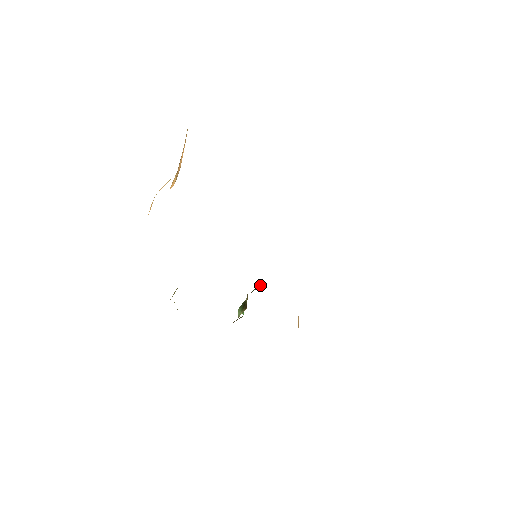
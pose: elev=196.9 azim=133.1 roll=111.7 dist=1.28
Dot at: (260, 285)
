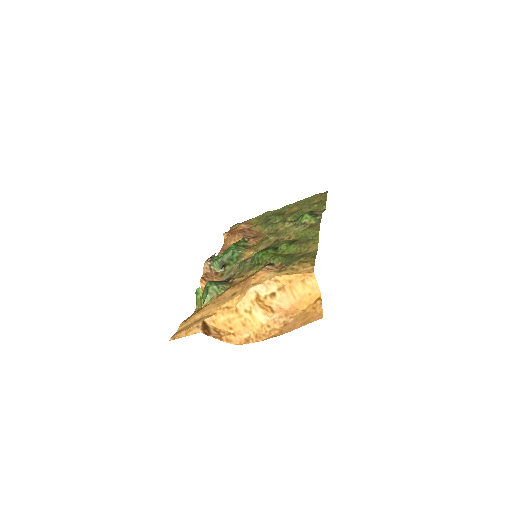
Dot at: (239, 252)
